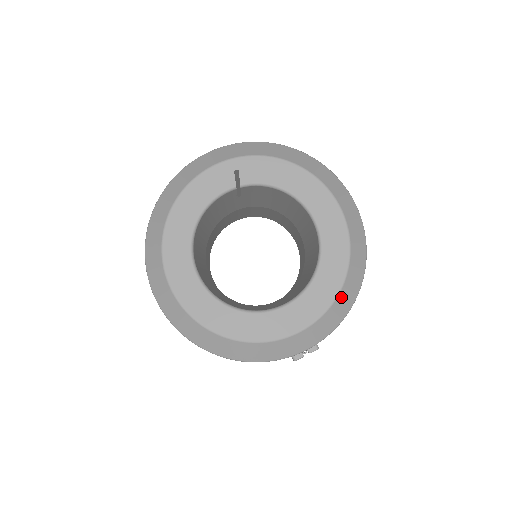
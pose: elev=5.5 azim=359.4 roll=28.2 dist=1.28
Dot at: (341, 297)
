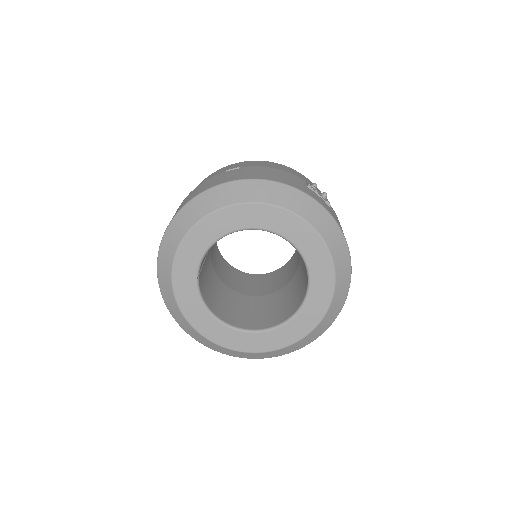
Dot at: (338, 266)
